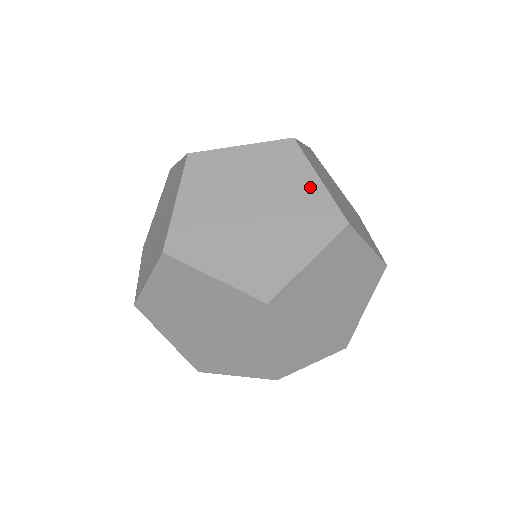
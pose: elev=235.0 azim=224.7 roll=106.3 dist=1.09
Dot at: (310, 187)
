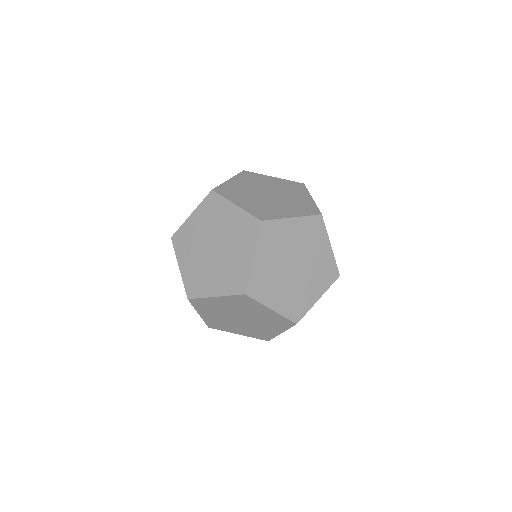
Dot at: (305, 198)
